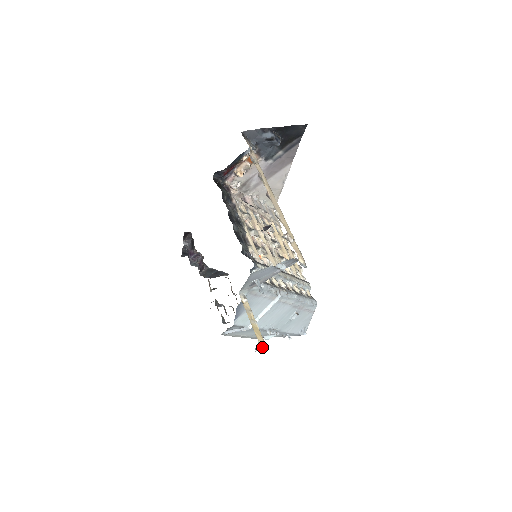
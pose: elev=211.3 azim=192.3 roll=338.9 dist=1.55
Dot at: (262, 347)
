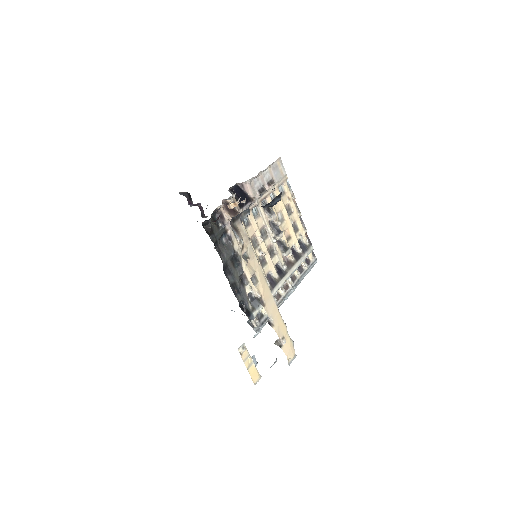
Dot at: occluded
